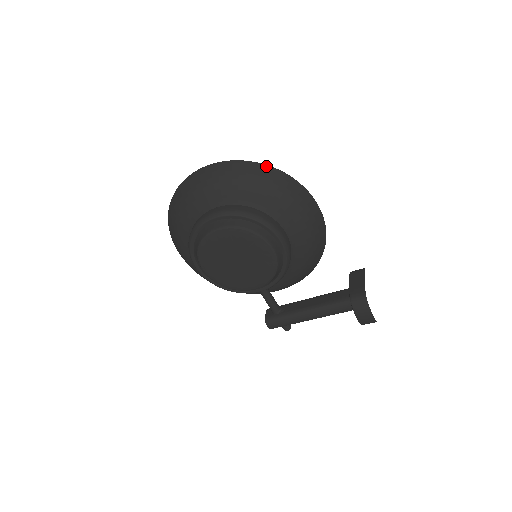
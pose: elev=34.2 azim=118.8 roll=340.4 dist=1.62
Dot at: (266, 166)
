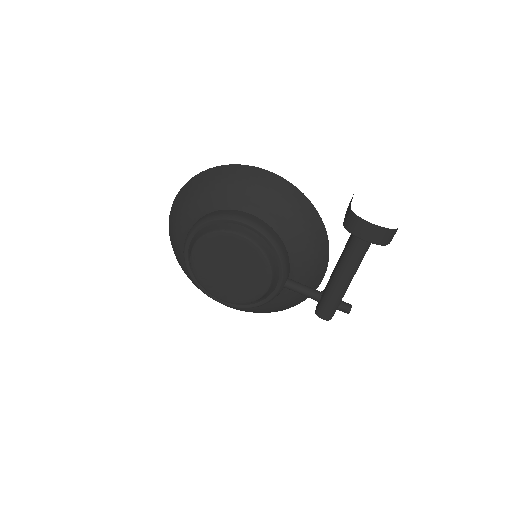
Dot at: (199, 174)
